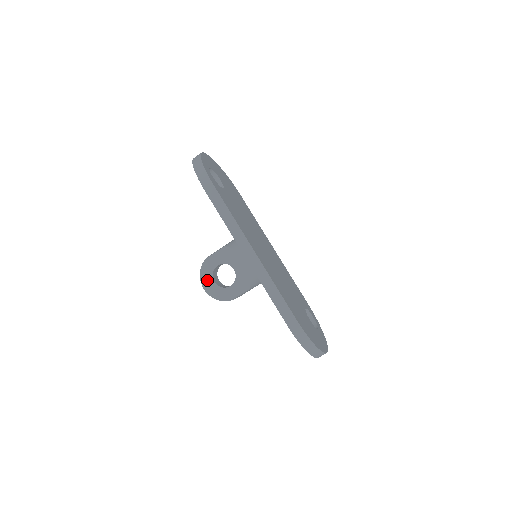
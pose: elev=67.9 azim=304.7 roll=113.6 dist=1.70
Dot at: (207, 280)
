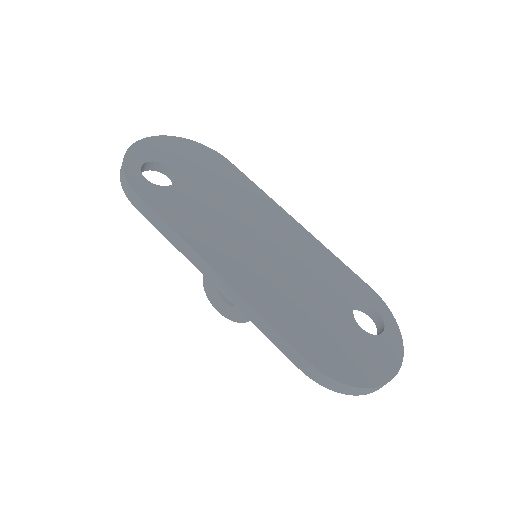
Dot at: (216, 300)
